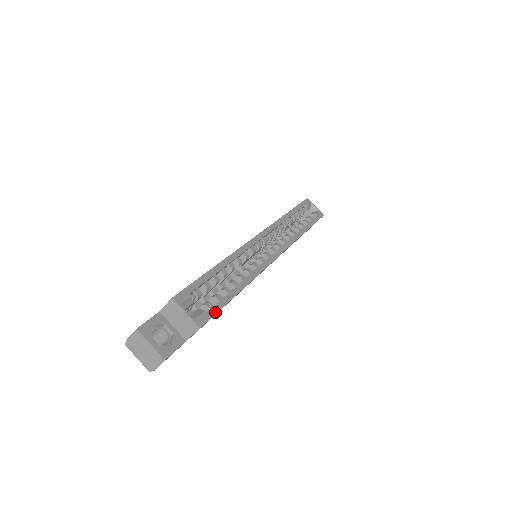
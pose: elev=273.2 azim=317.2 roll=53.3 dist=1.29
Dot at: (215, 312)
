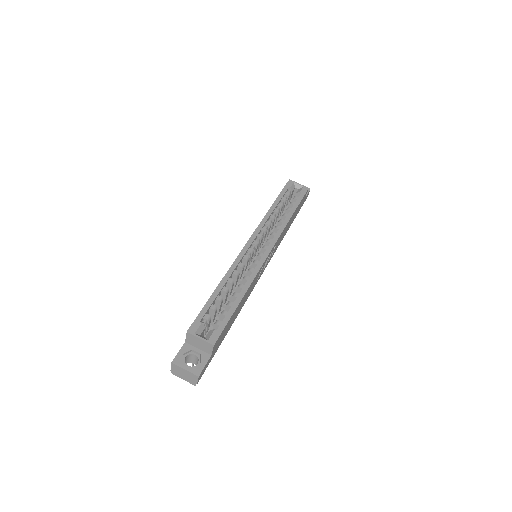
Dot at: (223, 327)
